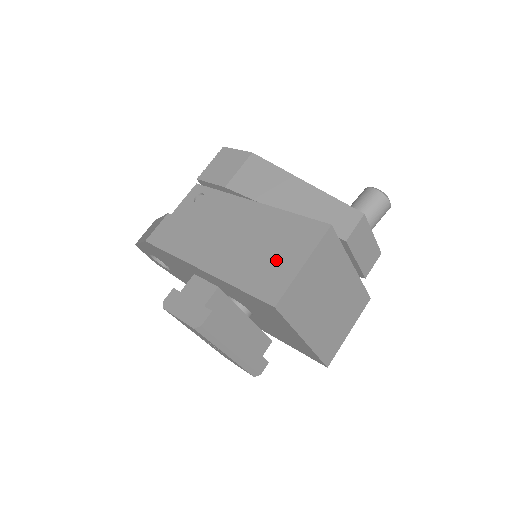
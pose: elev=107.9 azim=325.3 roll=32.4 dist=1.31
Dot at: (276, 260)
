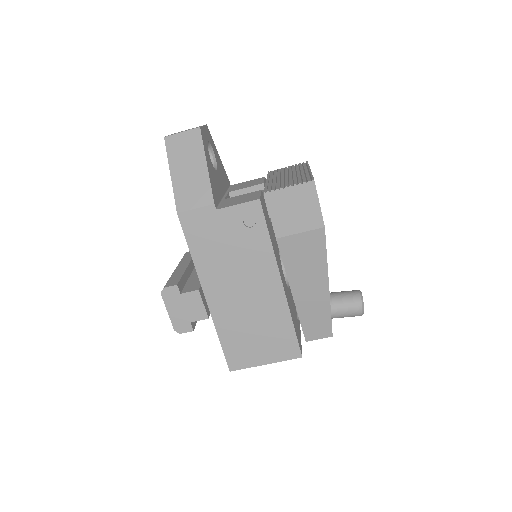
Dot at: (255, 346)
